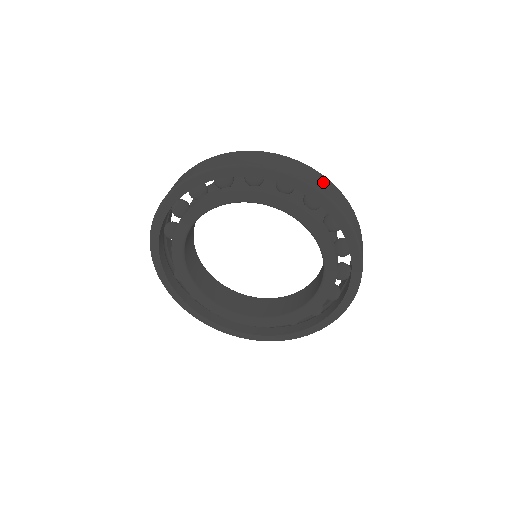
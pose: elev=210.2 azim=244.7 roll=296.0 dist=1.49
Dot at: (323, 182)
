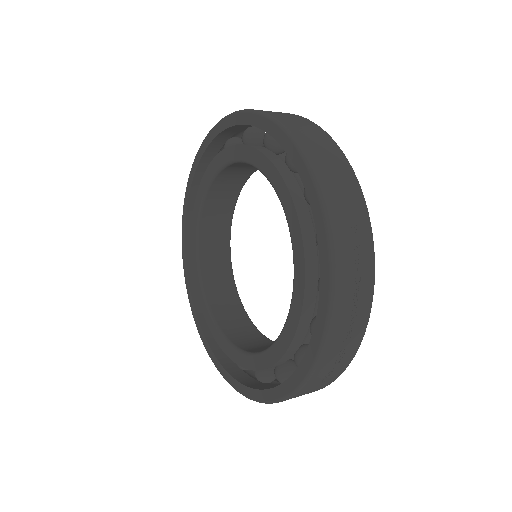
Dot at: occluded
